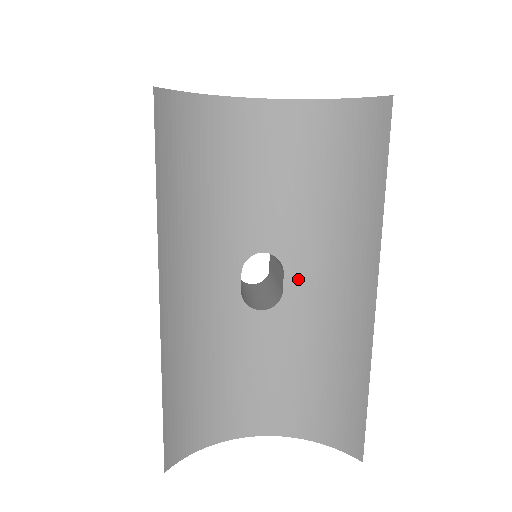
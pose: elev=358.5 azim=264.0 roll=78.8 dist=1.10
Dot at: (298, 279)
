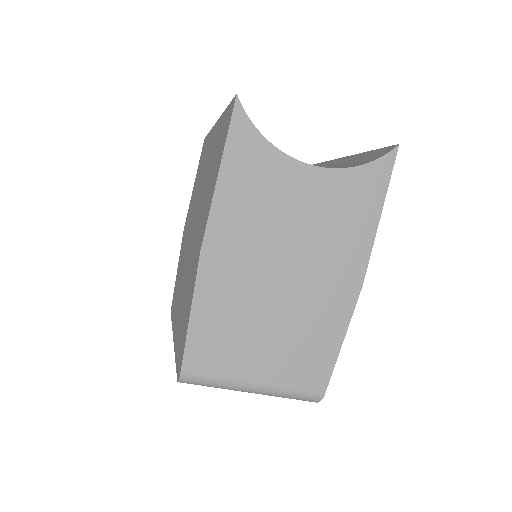
Dot at: occluded
